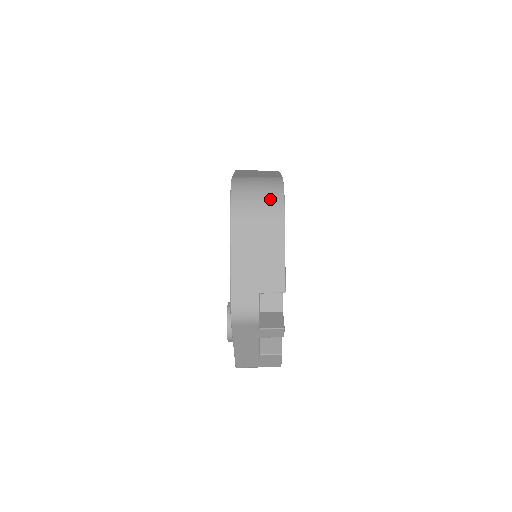
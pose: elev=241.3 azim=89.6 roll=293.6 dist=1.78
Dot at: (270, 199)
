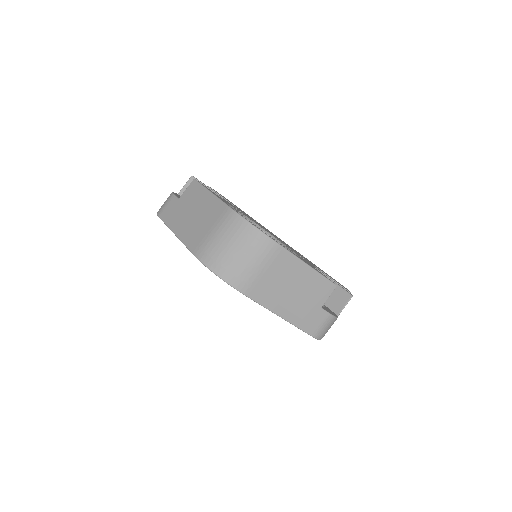
Dot at: (254, 246)
